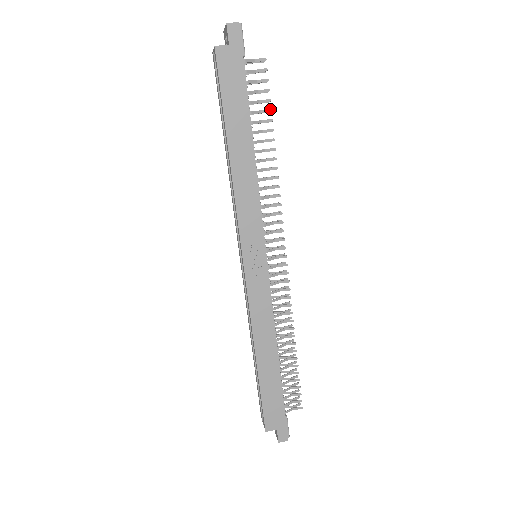
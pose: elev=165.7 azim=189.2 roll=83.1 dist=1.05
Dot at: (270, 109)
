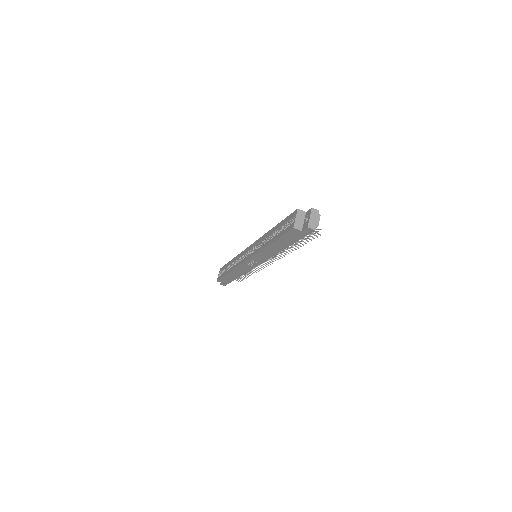
Dot at: (306, 243)
